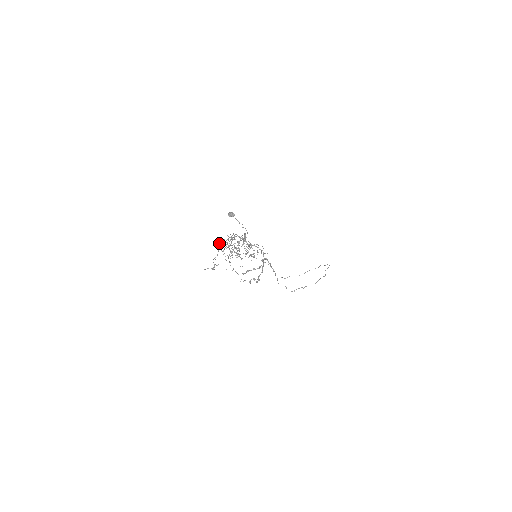
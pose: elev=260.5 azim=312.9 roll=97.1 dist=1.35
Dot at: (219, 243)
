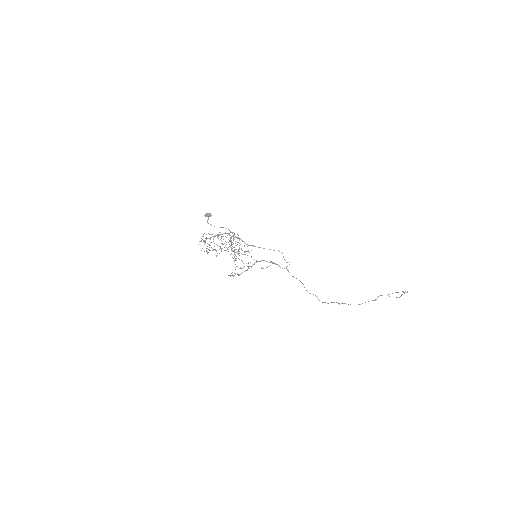
Dot at: (214, 237)
